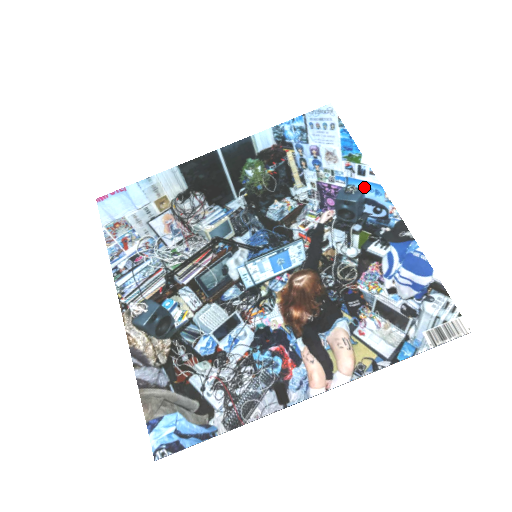
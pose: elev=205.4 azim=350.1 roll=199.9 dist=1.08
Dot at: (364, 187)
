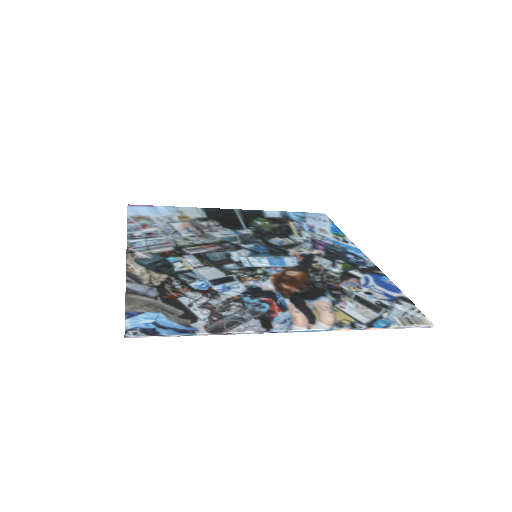
Dot at: (347, 247)
